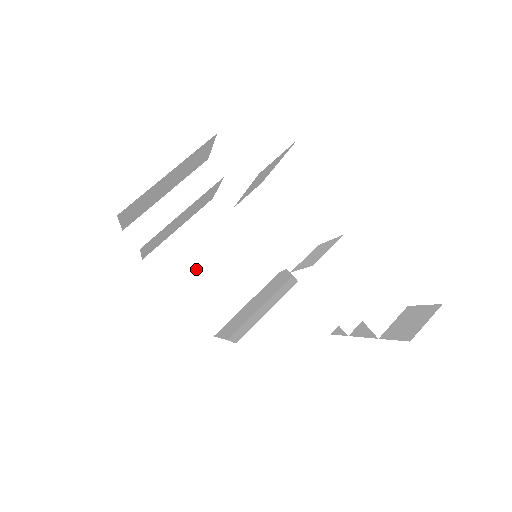
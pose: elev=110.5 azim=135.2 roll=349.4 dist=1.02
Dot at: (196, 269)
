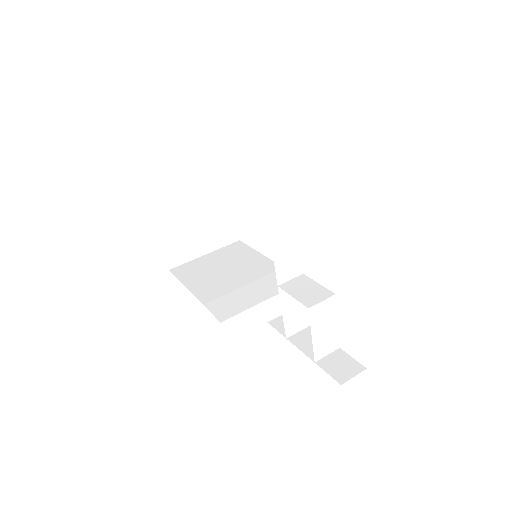
Dot at: (182, 212)
